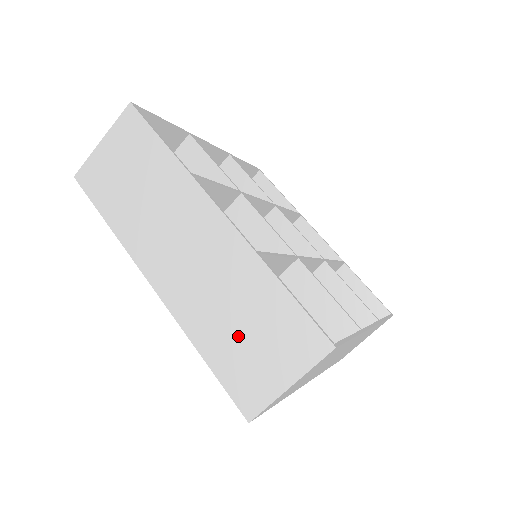
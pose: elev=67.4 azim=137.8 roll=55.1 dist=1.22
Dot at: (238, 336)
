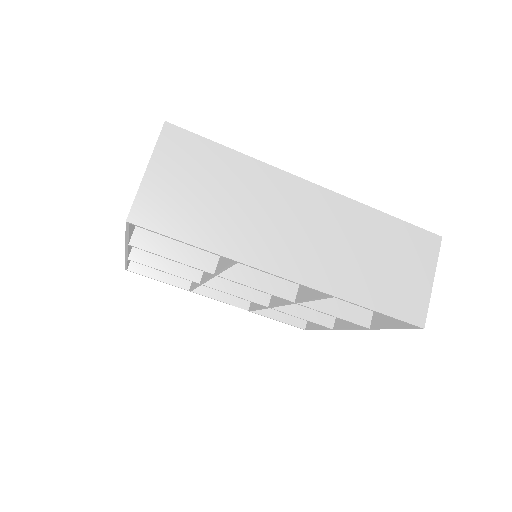
Dot at: occluded
